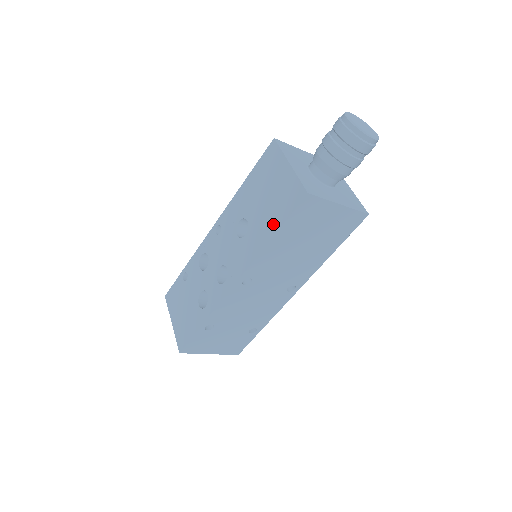
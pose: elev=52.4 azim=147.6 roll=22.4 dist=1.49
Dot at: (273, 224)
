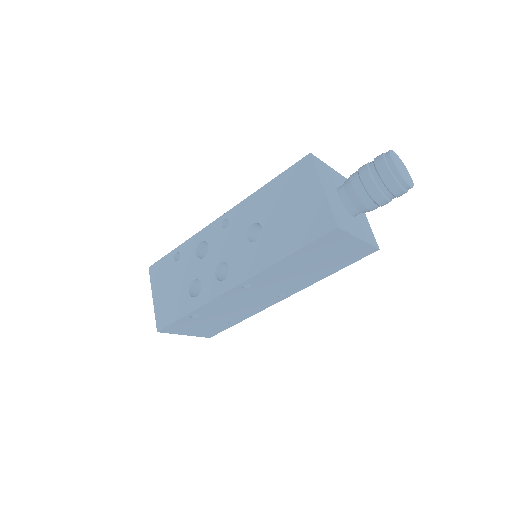
Dot at: (292, 243)
